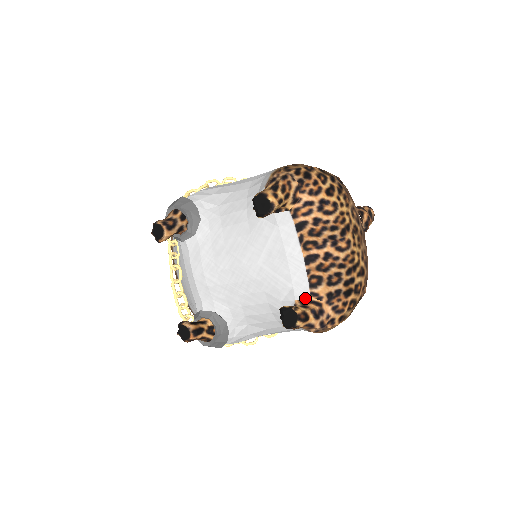
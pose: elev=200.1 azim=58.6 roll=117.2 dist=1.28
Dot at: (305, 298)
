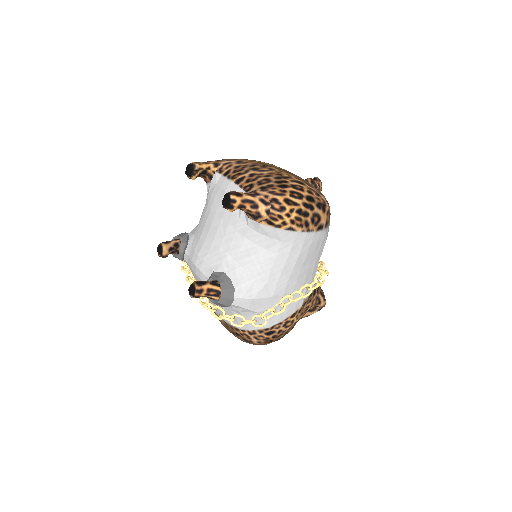
Dot at: occluded
